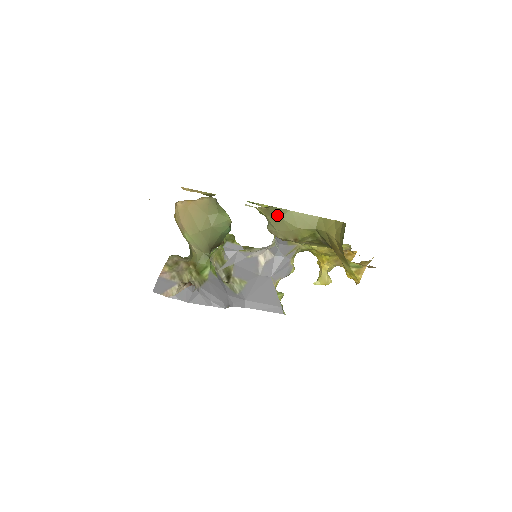
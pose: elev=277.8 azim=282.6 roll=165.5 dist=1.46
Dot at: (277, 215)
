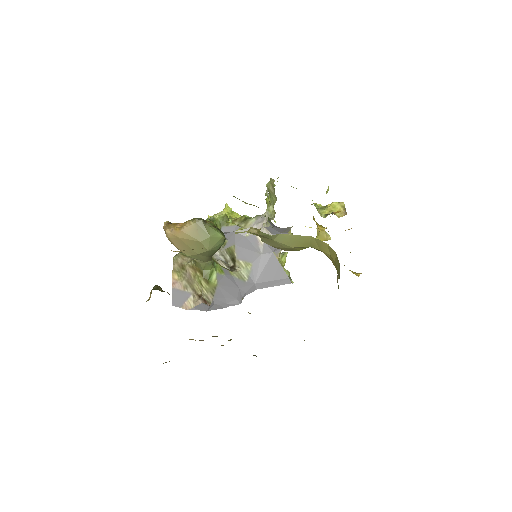
Dot at: (269, 238)
